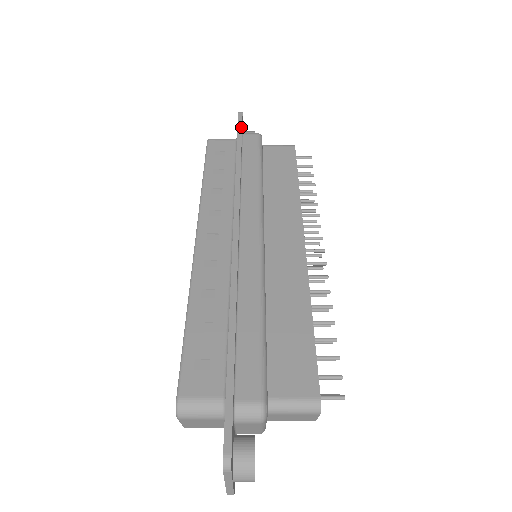
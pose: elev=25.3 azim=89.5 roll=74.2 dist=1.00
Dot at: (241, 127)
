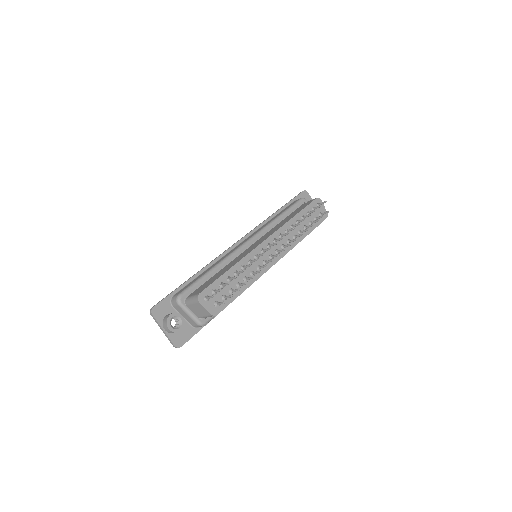
Dot at: (294, 198)
